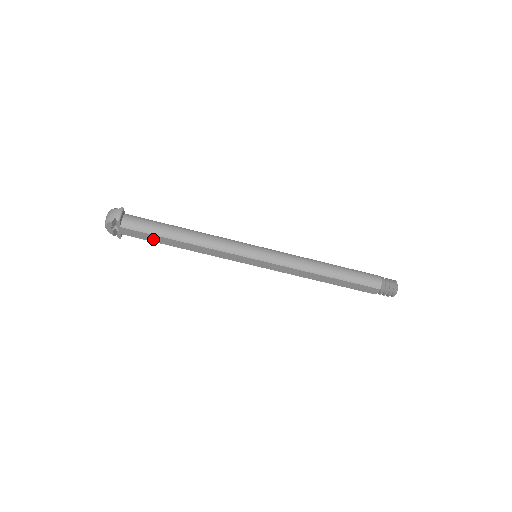
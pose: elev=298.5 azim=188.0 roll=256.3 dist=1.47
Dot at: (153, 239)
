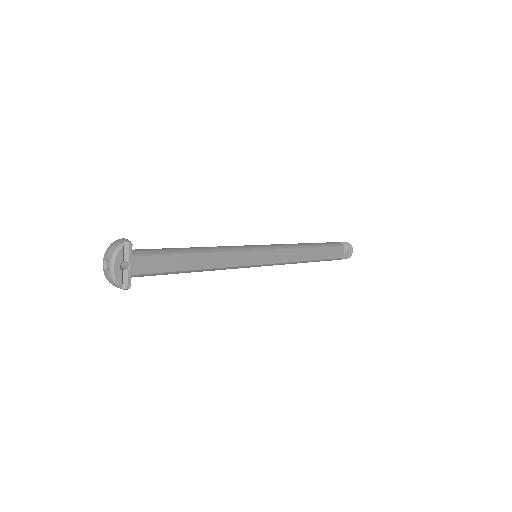
Dot at: (168, 266)
